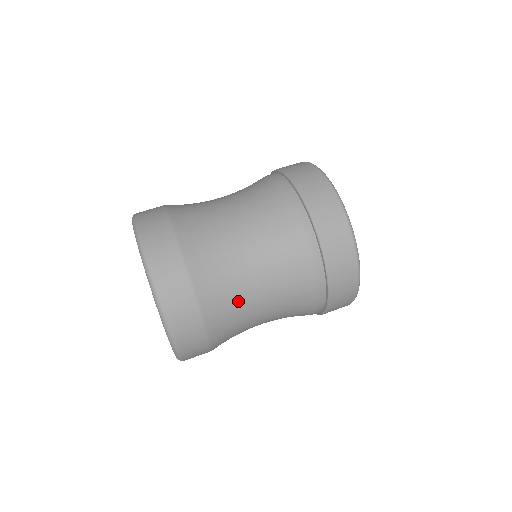
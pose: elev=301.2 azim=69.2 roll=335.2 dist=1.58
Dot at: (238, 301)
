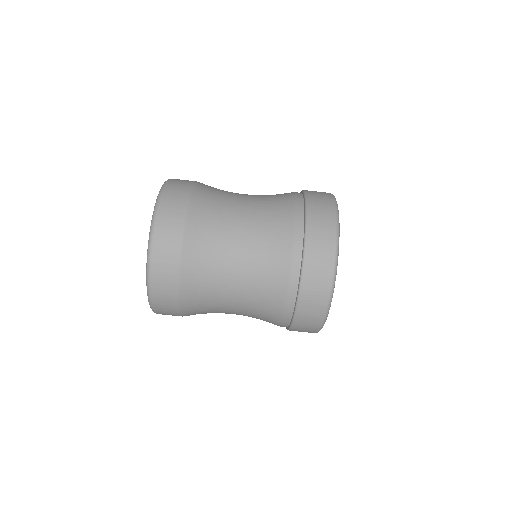
Dot at: (214, 297)
